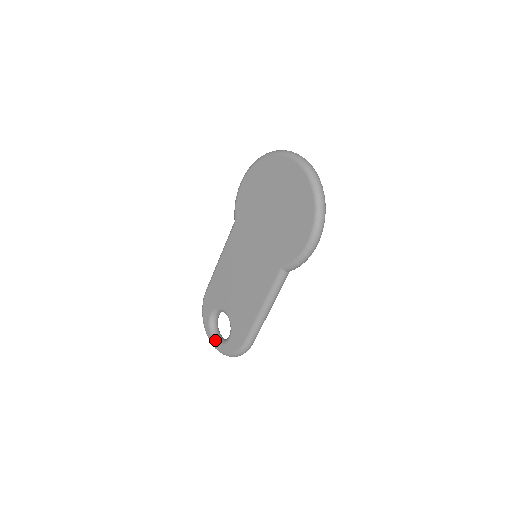
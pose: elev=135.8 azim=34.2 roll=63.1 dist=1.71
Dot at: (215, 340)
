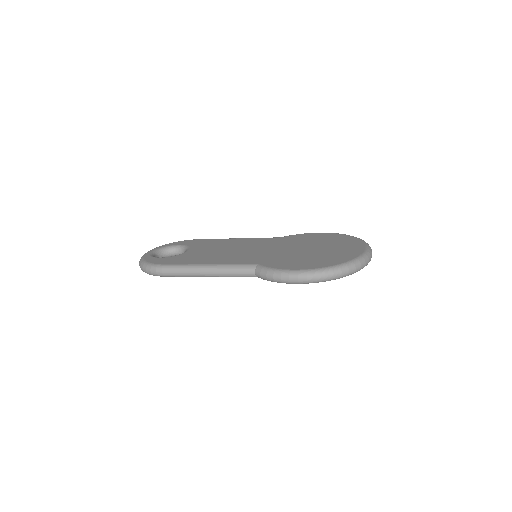
Dot at: (153, 252)
